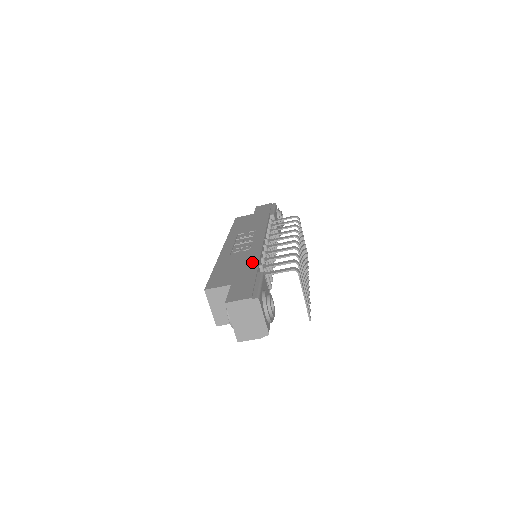
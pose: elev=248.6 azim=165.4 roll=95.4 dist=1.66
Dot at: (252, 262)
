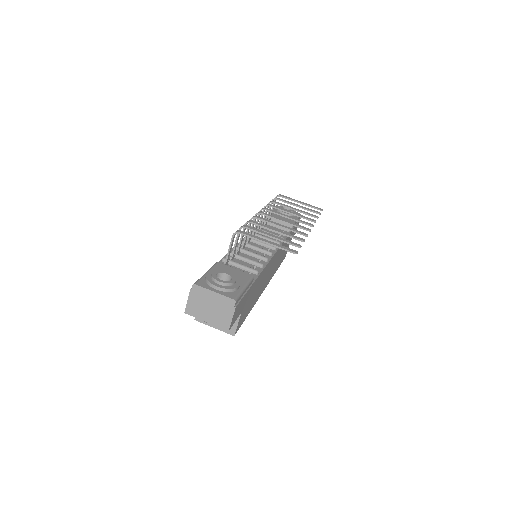
Dot at: occluded
